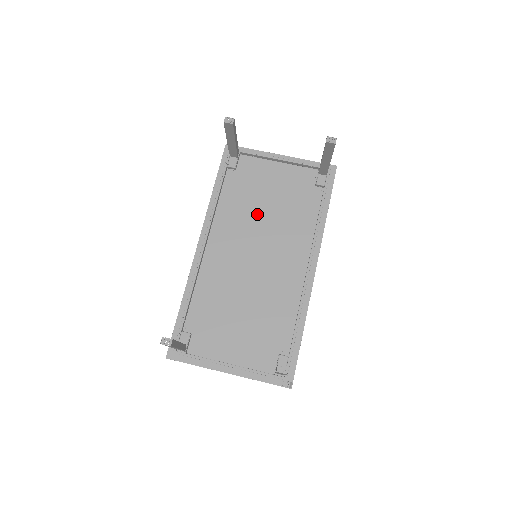
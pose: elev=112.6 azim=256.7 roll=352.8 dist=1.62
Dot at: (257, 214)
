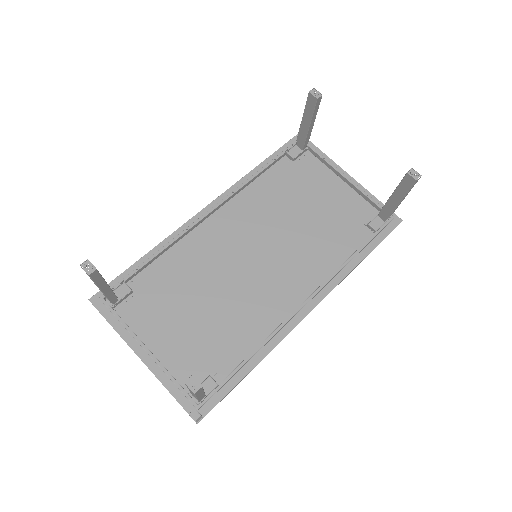
Dot at: (286, 216)
